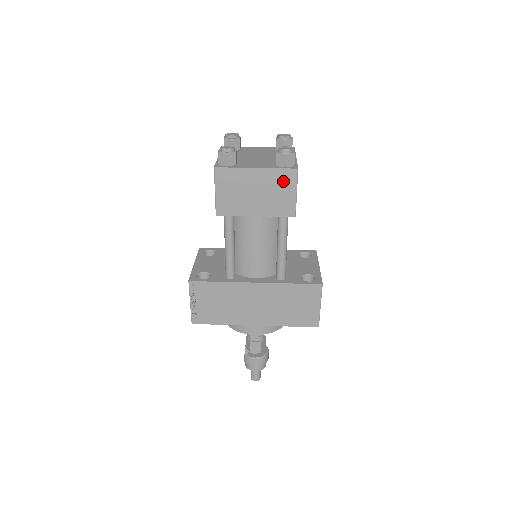
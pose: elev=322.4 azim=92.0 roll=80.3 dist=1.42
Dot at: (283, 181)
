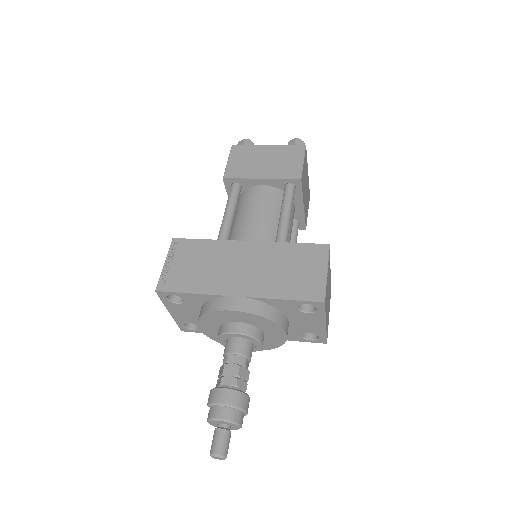
Dot at: (291, 153)
